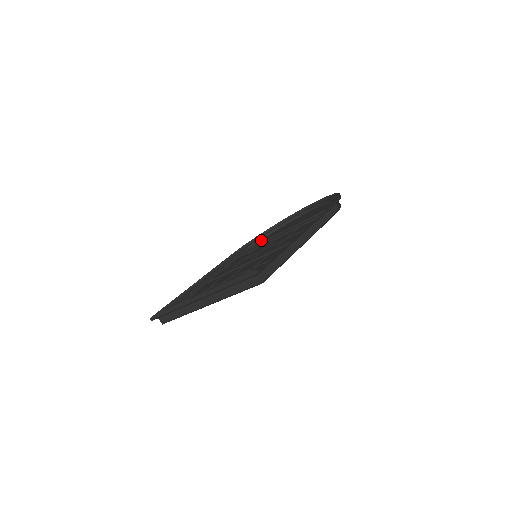
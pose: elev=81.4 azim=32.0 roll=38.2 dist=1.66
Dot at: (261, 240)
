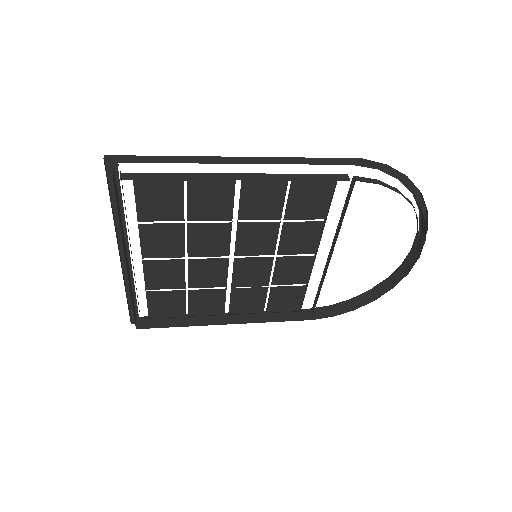
Dot at: (350, 301)
